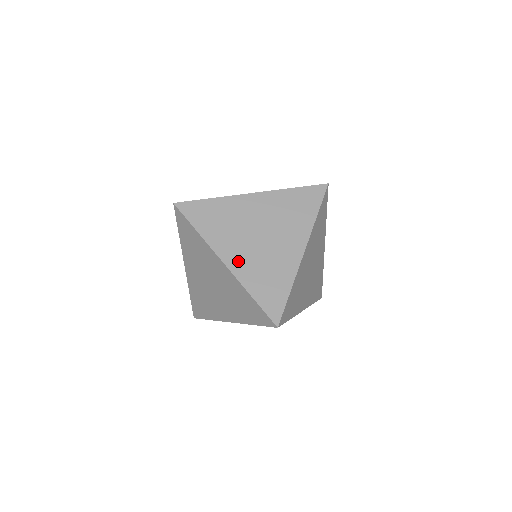
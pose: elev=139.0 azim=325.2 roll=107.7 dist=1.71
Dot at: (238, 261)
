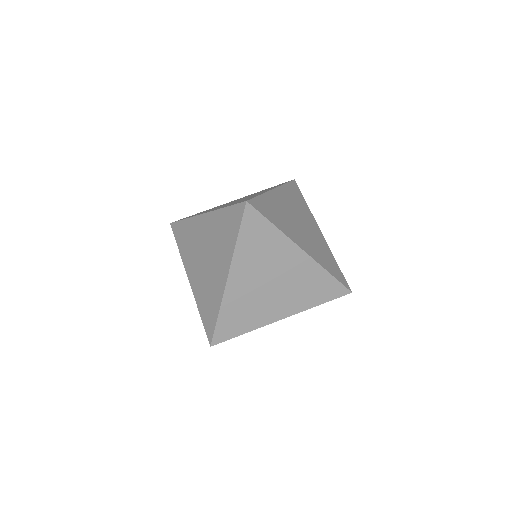
Dot at: occluded
